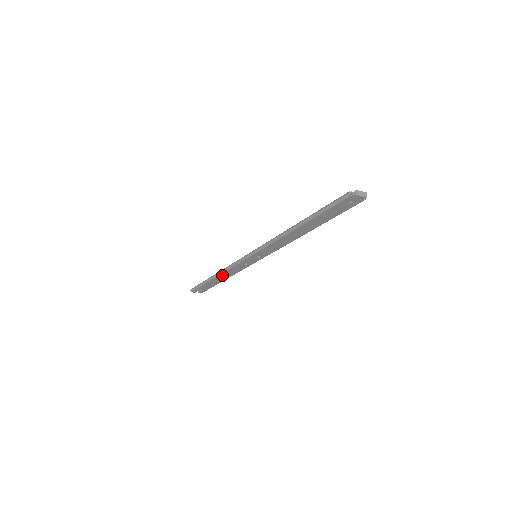
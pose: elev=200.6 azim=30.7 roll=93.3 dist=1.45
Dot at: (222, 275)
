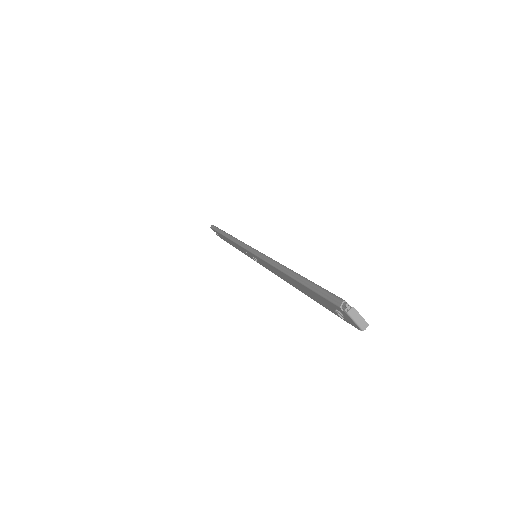
Dot at: occluded
